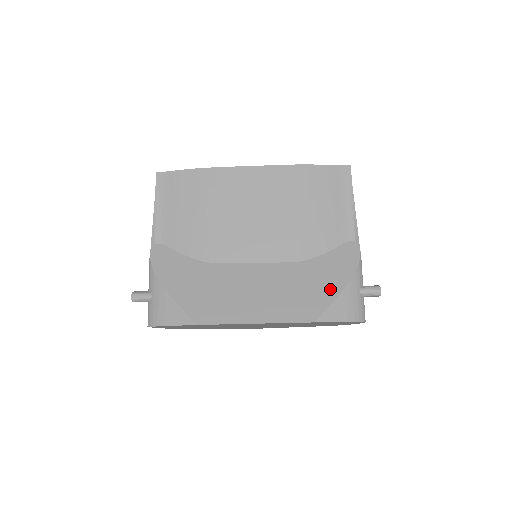
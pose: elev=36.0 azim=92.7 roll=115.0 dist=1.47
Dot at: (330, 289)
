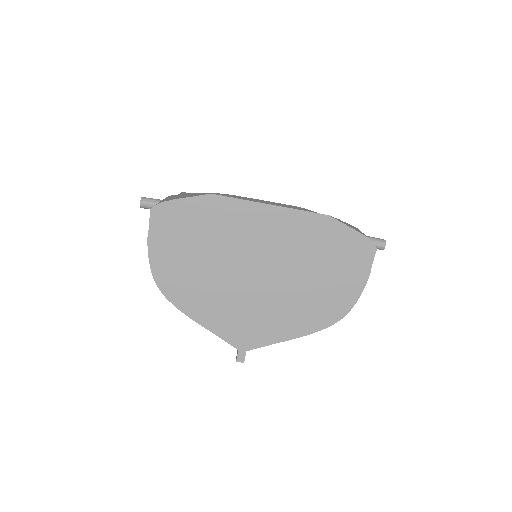
Dot at: occluded
